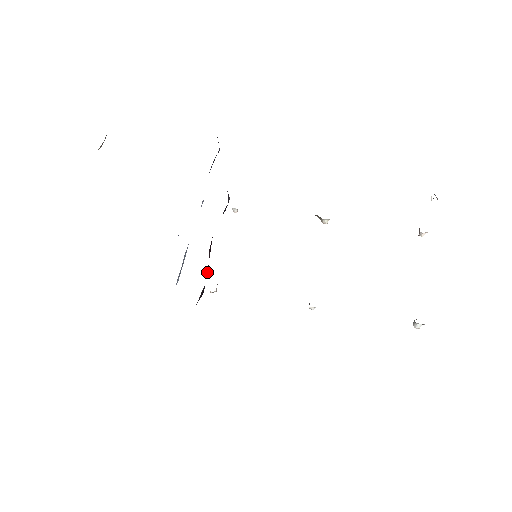
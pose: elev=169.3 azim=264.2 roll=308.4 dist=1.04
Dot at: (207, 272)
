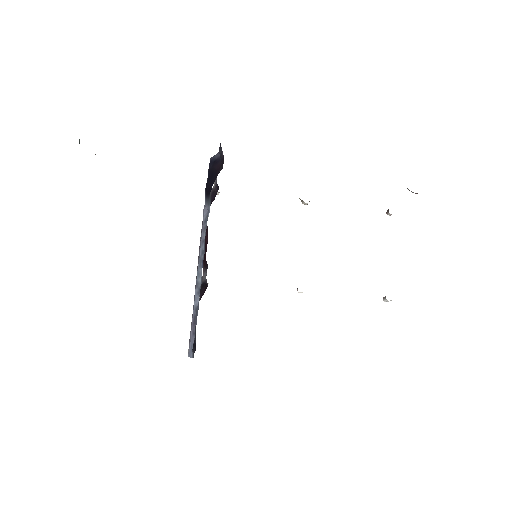
Dot at: (204, 267)
